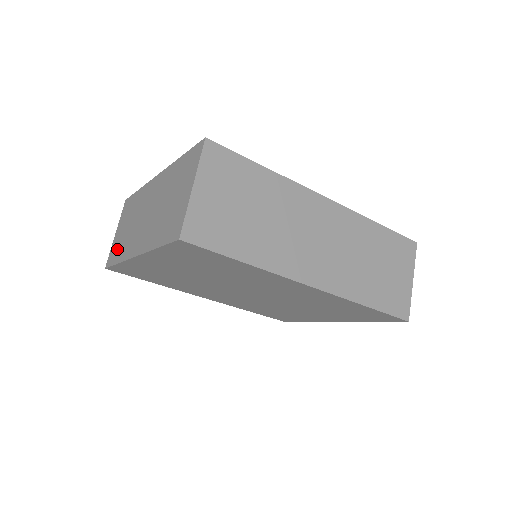
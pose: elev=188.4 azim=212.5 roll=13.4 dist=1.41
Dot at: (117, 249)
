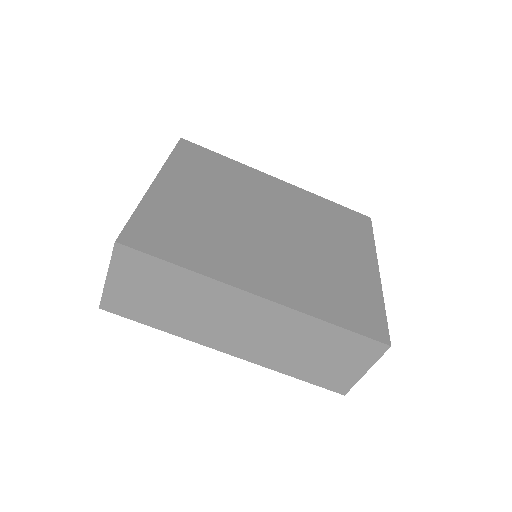
Dot at: occluded
